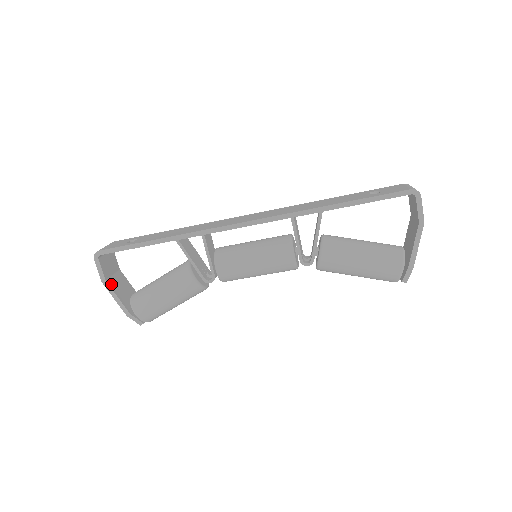
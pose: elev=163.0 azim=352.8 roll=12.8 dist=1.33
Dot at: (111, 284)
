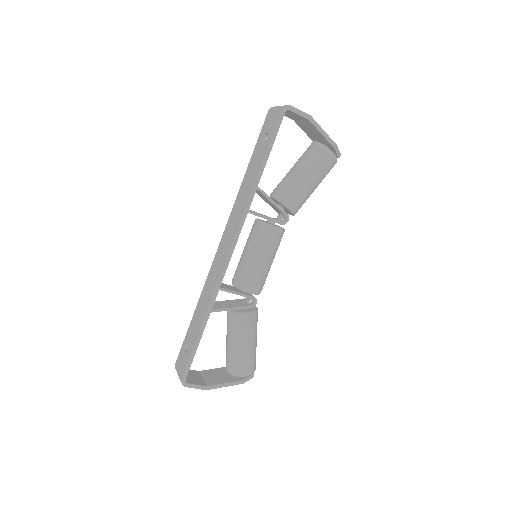
Dot at: (211, 384)
